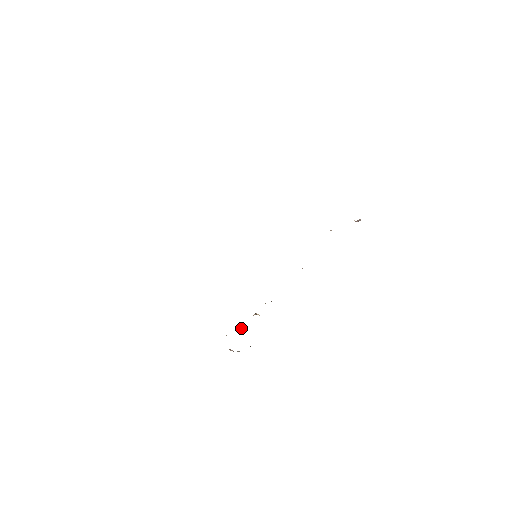
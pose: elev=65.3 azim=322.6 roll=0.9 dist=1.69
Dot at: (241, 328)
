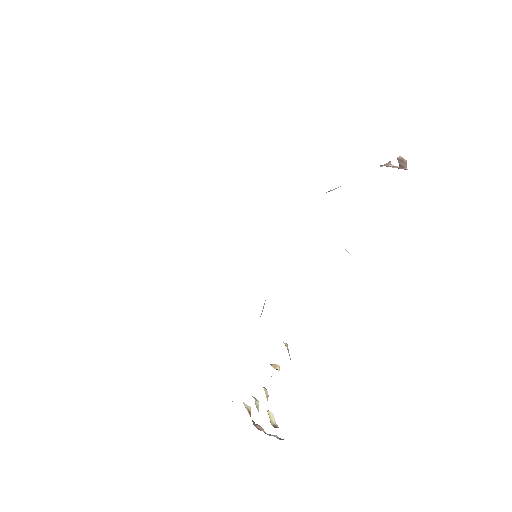
Dot at: occluded
